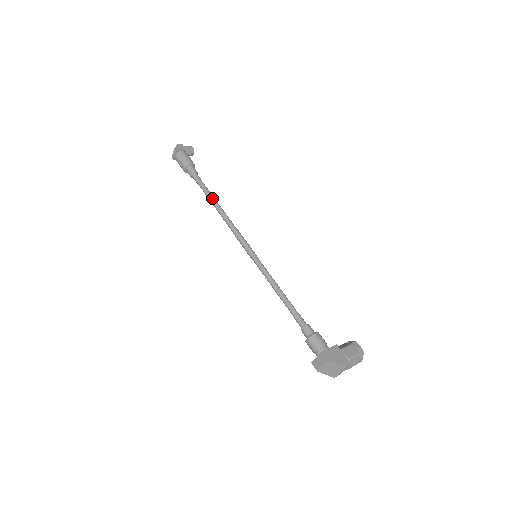
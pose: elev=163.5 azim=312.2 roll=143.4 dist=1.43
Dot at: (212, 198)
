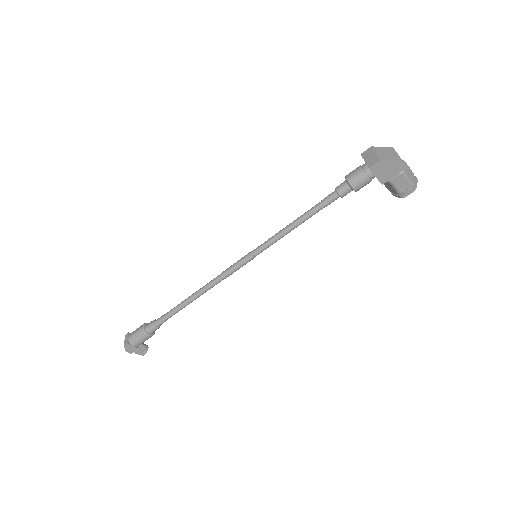
Dot at: (184, 300)
